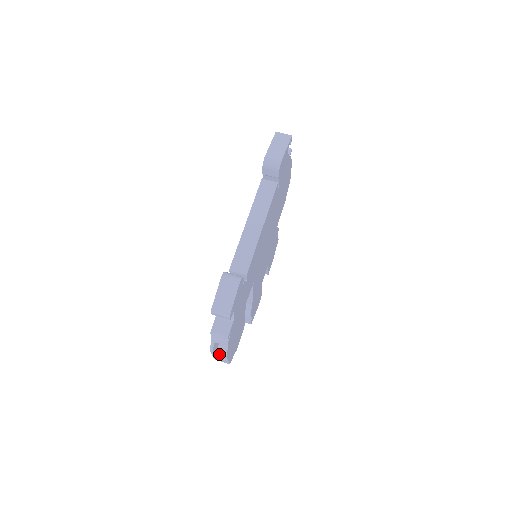
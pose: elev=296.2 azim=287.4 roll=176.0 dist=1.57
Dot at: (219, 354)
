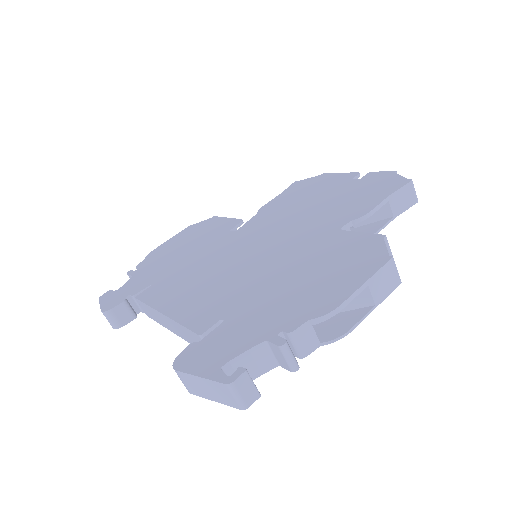
Dot at: occluded
